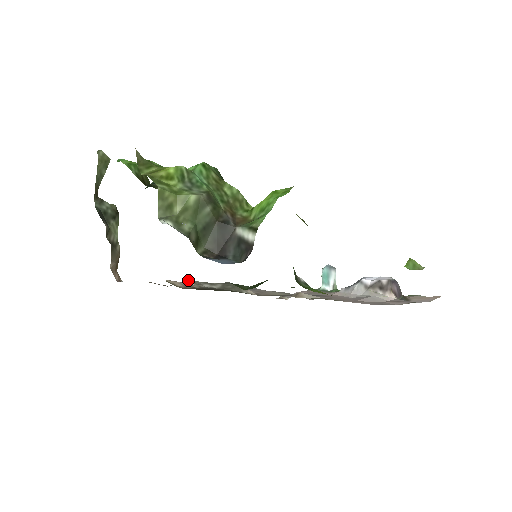
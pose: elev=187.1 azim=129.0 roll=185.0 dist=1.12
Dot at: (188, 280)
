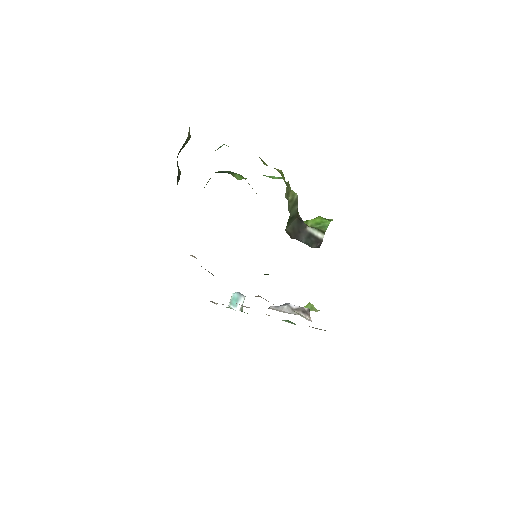
Dot at: occluded
